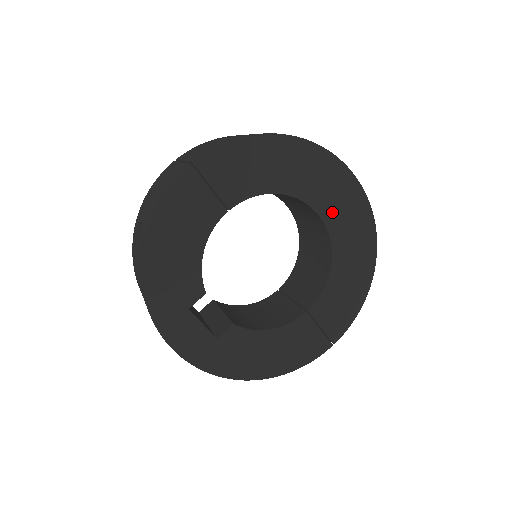
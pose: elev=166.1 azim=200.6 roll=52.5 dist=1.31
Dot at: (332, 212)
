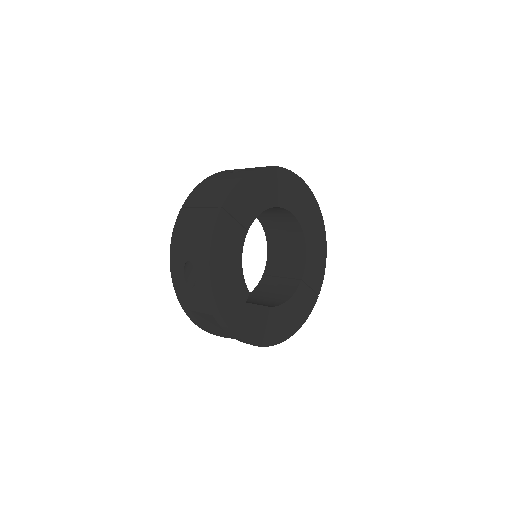
Dot at: (298, 208)
